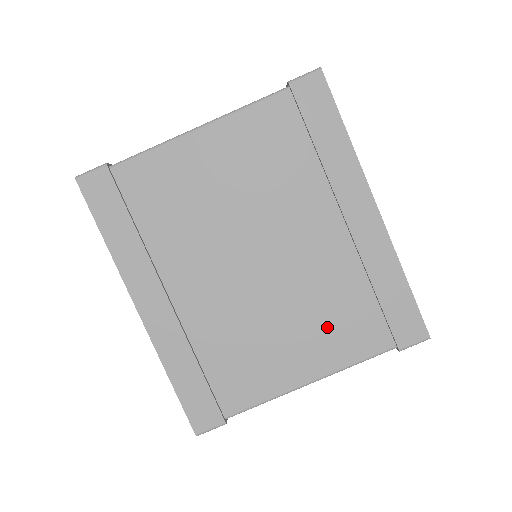
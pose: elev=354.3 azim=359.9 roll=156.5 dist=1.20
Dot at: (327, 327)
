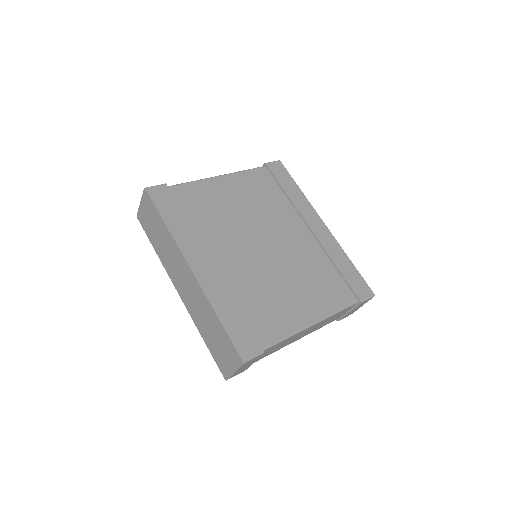
Dot at: (315, 287)
